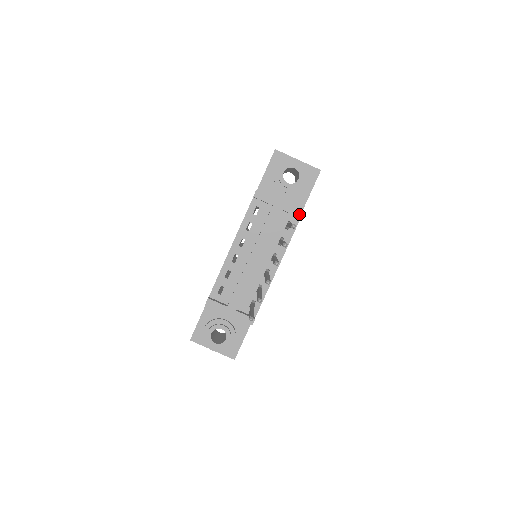
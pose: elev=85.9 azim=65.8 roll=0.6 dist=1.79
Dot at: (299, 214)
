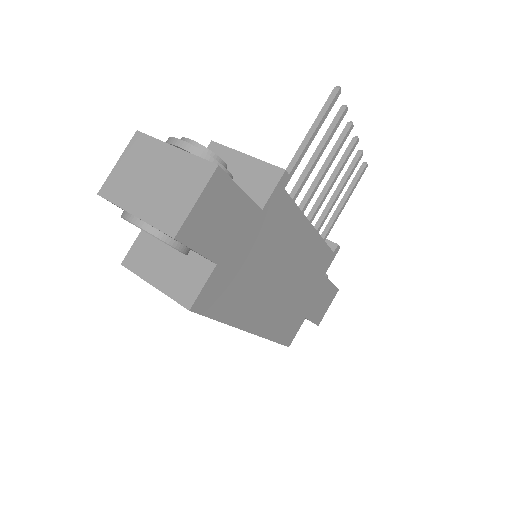
Dot at: (335, 244)
